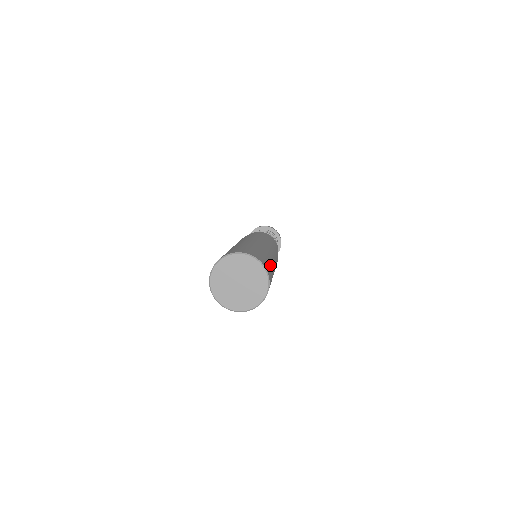
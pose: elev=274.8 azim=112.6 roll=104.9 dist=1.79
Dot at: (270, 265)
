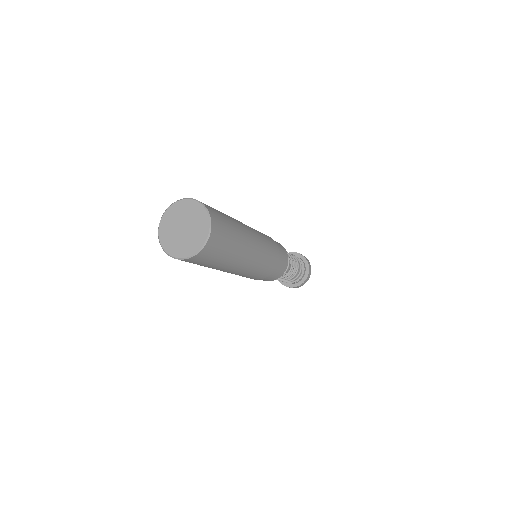
Dot at: (231, 235)
